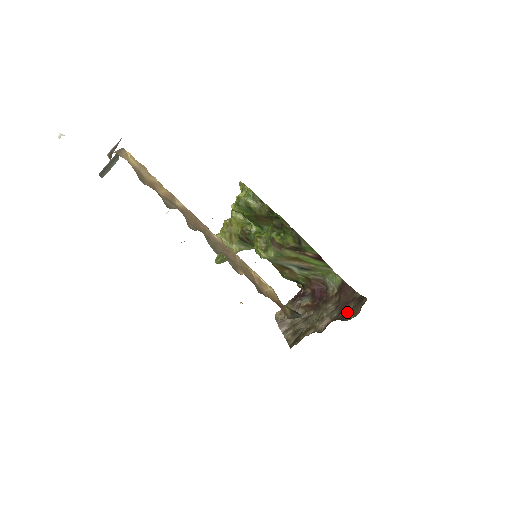
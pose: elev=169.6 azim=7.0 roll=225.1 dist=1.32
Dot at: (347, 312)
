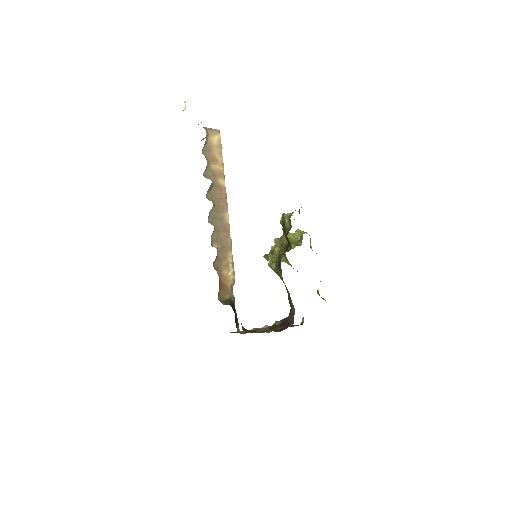
Dot at: occluded
